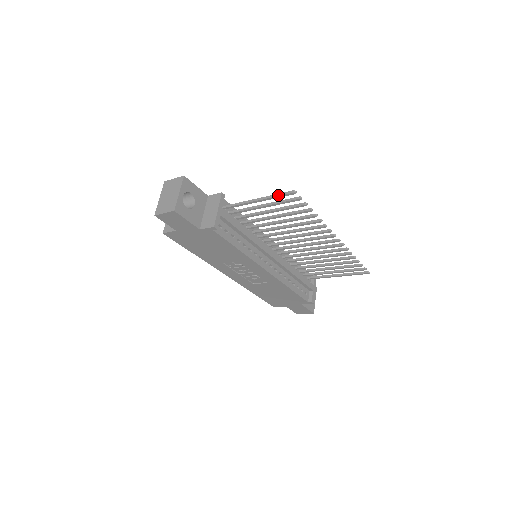
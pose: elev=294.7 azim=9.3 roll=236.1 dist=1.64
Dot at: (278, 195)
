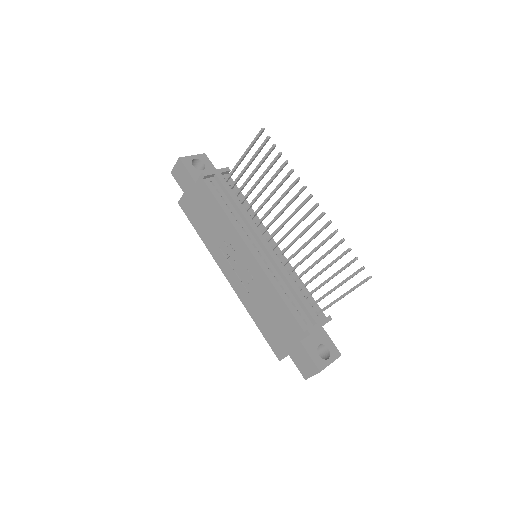
Dot at: (254, 139)
